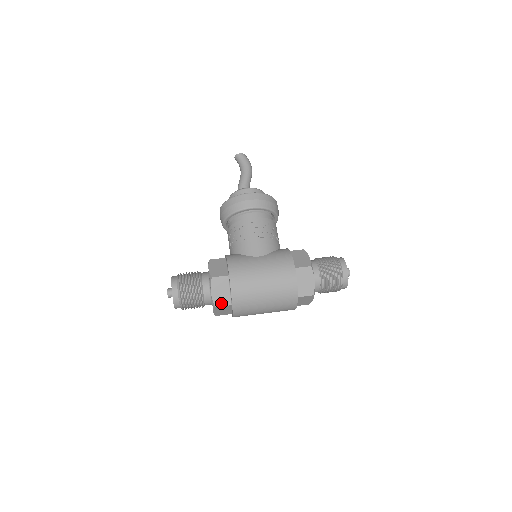
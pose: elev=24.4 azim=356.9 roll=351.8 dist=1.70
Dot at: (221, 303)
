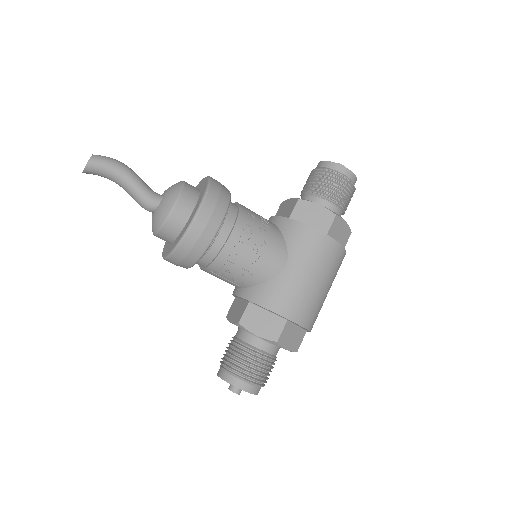
Dot at: (299, 343)
